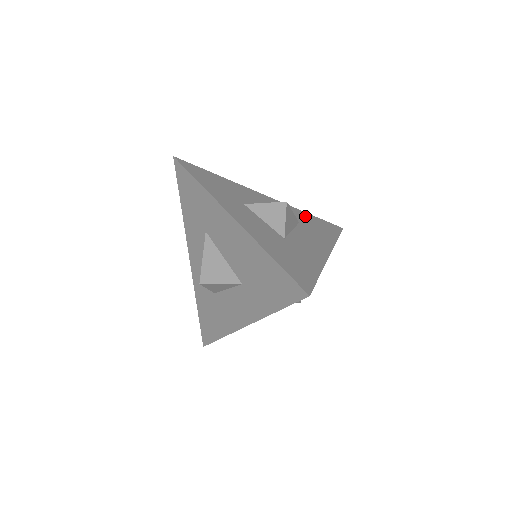
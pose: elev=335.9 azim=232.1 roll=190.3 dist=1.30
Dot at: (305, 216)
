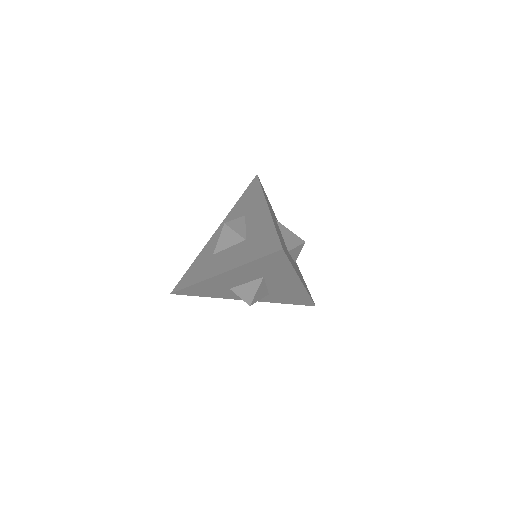
Dot at: occluded
